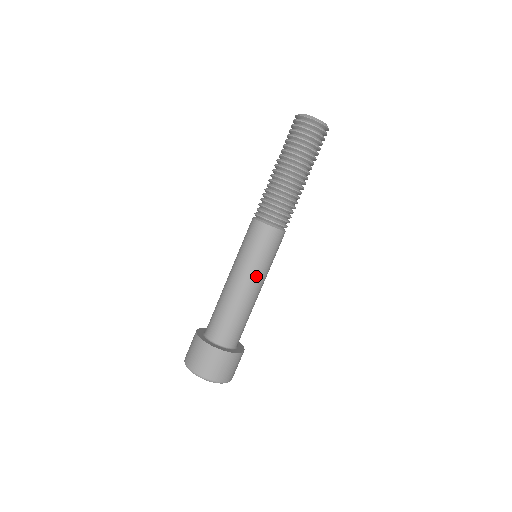
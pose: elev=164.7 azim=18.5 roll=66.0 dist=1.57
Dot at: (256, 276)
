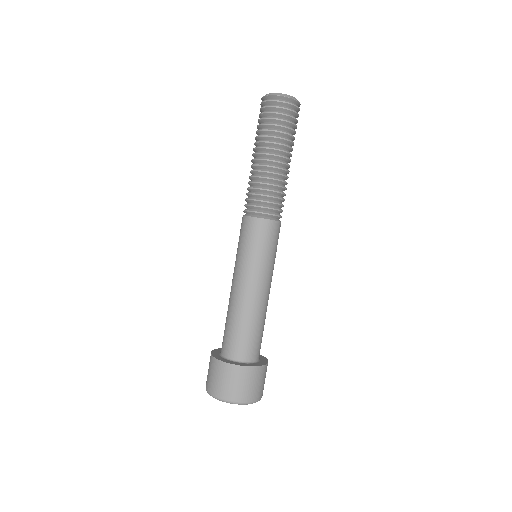
Dot at: occluded
